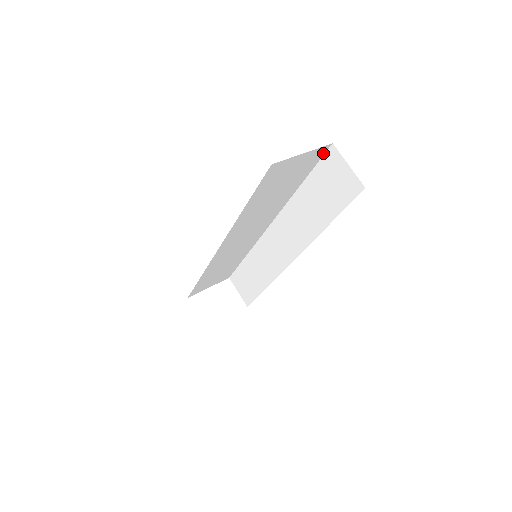
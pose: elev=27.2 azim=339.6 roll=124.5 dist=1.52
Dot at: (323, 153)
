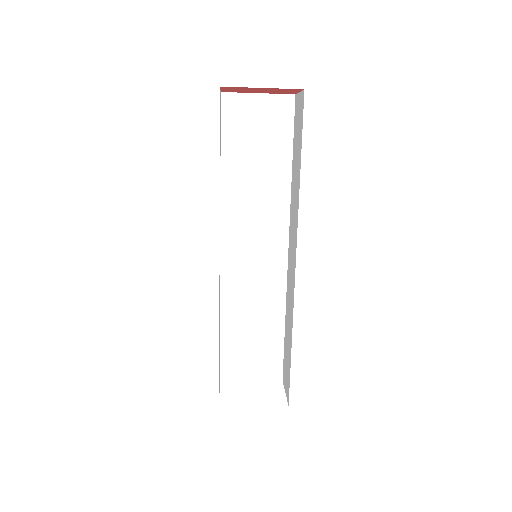
Dot at: (292, 109)
